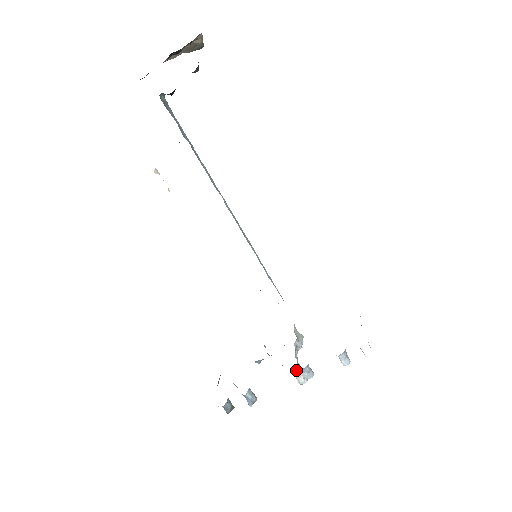
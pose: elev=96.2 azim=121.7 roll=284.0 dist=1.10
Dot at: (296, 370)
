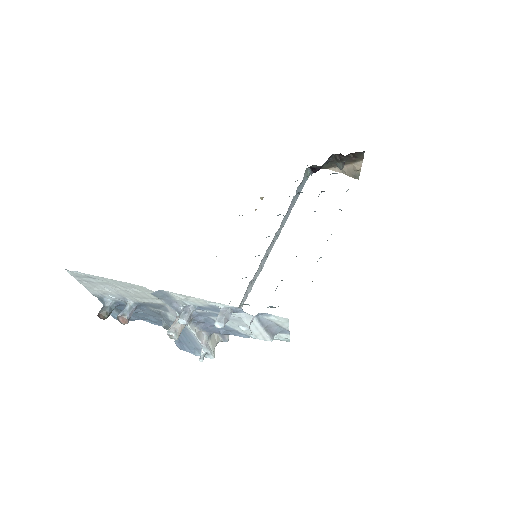
Dot at: occluded
